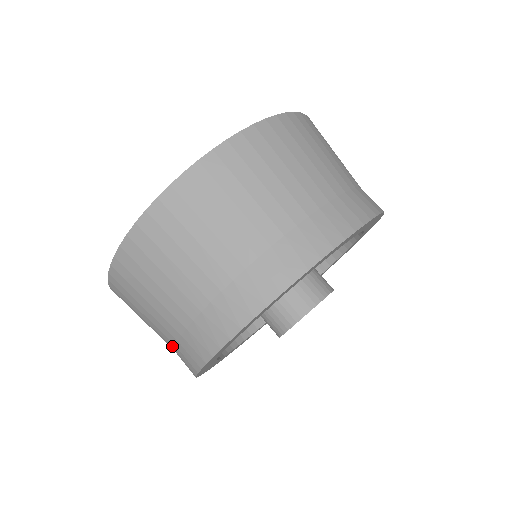
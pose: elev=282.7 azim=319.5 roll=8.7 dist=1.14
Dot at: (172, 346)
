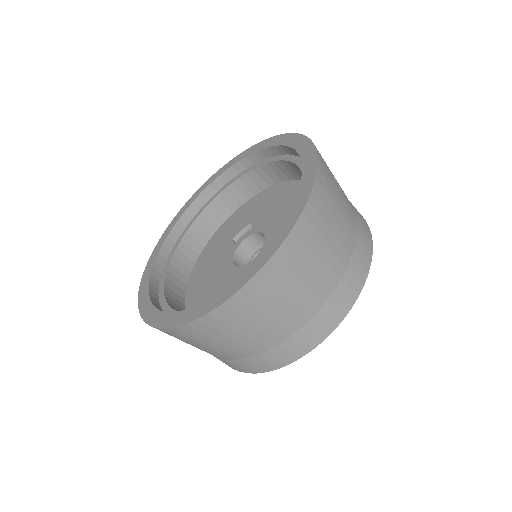
Dot at: occluded
